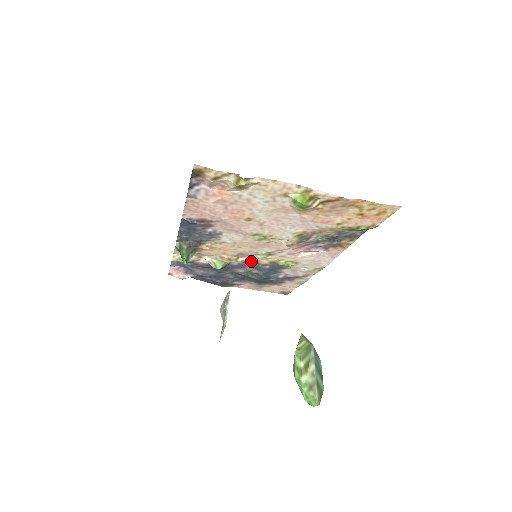
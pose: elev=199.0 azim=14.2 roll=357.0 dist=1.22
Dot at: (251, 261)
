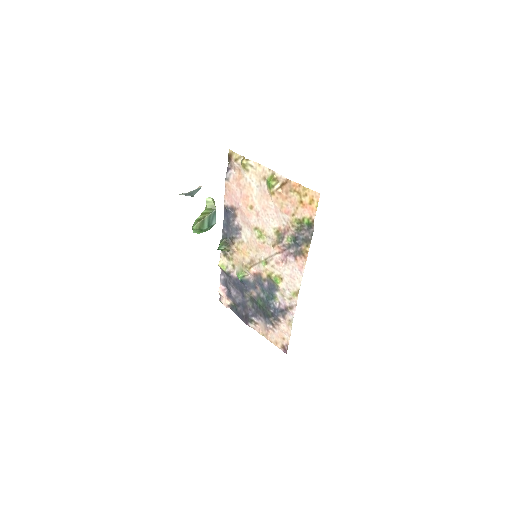
Dot at: (258, 274)
